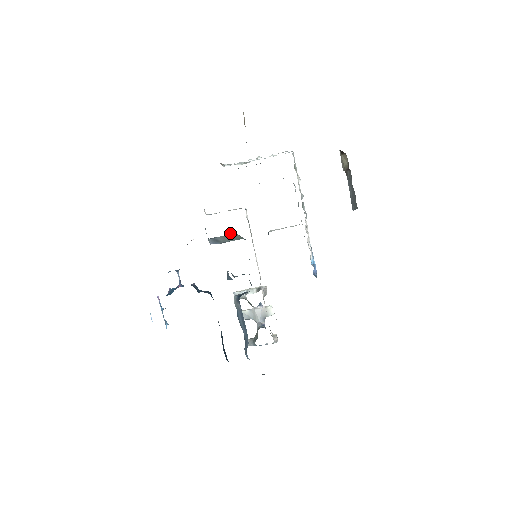
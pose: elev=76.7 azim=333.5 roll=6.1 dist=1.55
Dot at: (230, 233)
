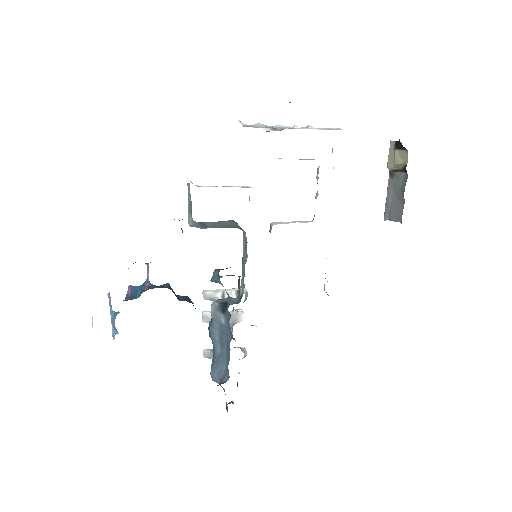
Dot at: (228, 220)
